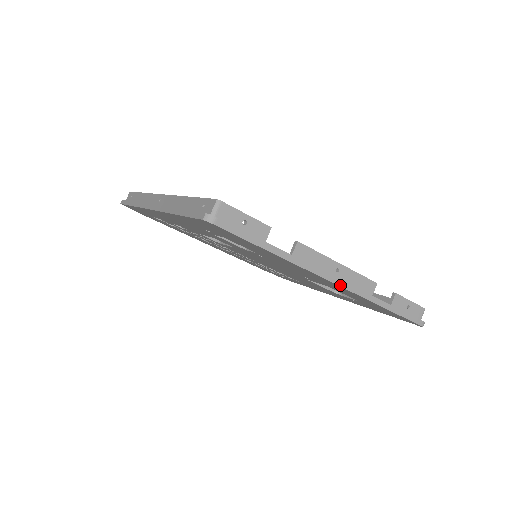
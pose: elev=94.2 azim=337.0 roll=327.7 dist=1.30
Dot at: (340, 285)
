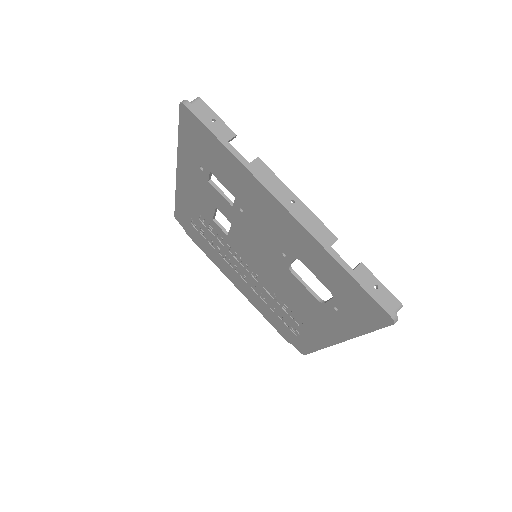
Dot at: (290, 211)
